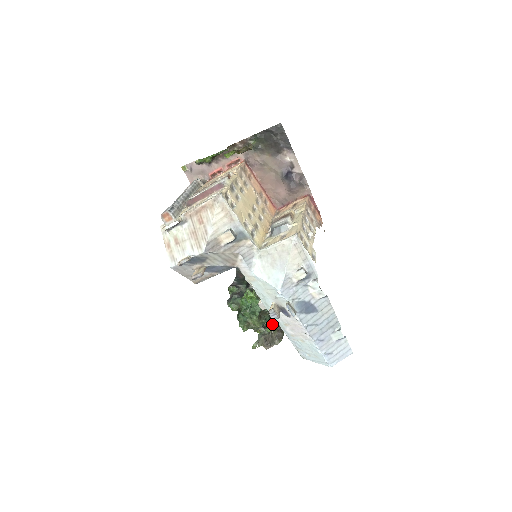
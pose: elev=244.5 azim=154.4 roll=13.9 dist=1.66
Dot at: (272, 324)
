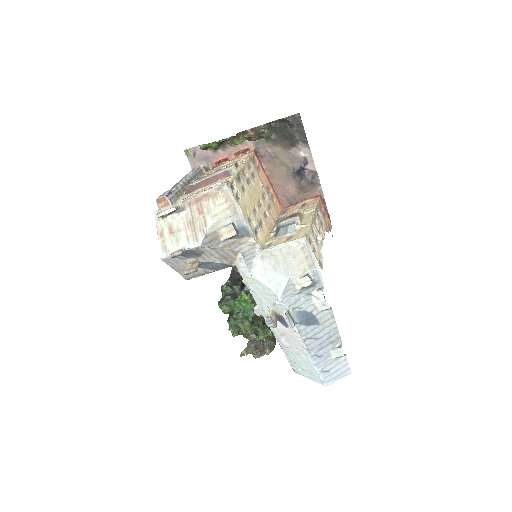
Dot at: (265, 332)
